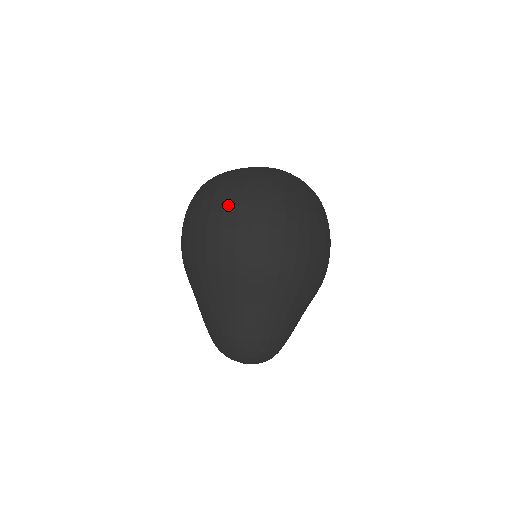
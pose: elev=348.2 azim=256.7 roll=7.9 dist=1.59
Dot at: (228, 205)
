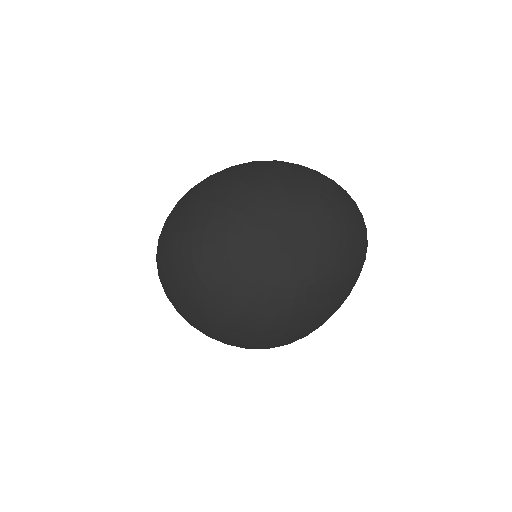
Dot at: (220, 337)
